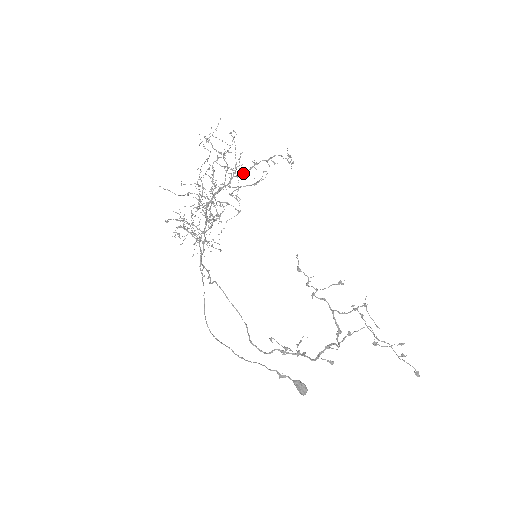
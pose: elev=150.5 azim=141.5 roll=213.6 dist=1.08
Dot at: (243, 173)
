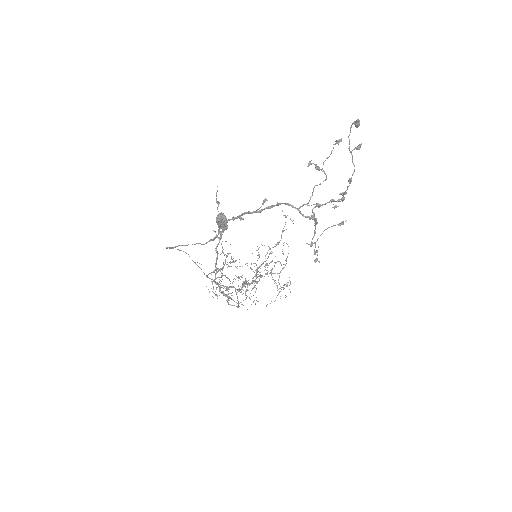
Dot at: occluded
